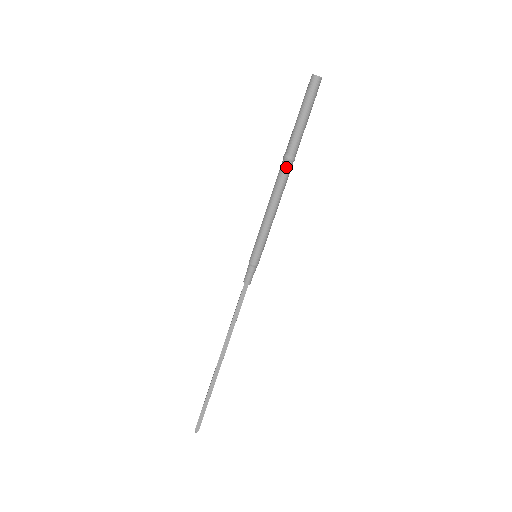
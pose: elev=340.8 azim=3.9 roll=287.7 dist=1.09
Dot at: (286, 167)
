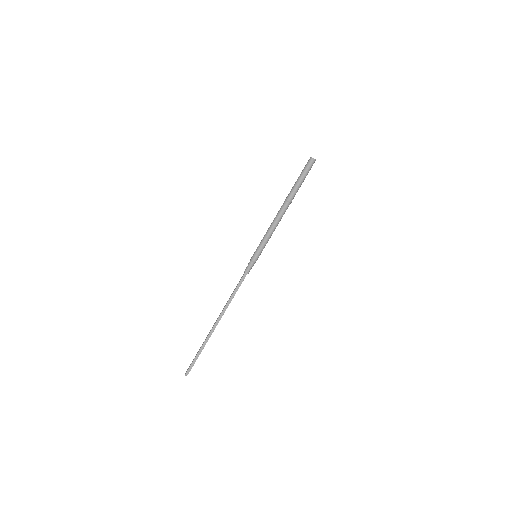
Dot at: (286, 205)
